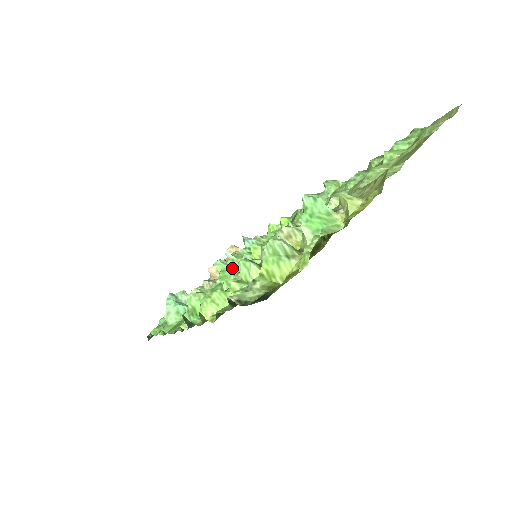
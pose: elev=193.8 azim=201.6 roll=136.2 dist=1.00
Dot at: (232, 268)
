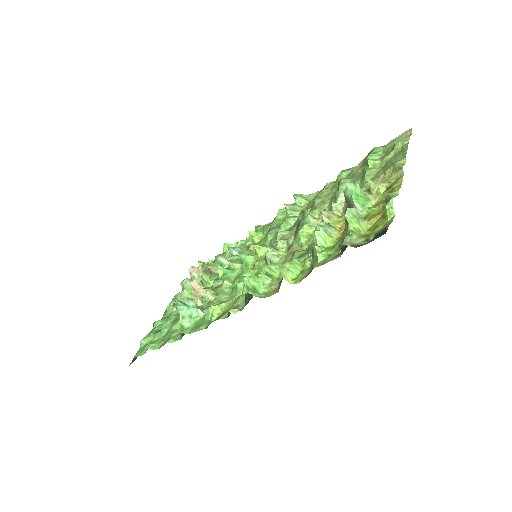
Dot at: (232, 271)
